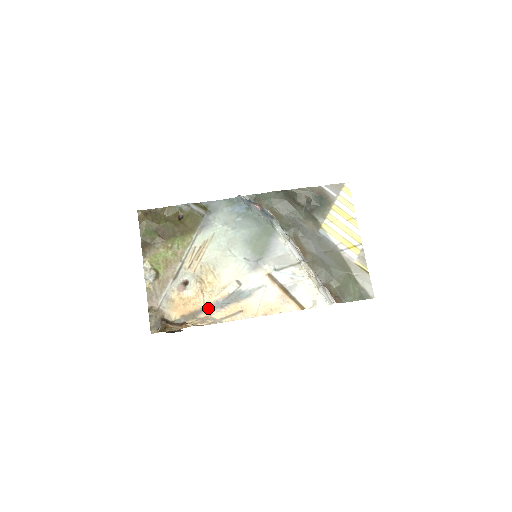
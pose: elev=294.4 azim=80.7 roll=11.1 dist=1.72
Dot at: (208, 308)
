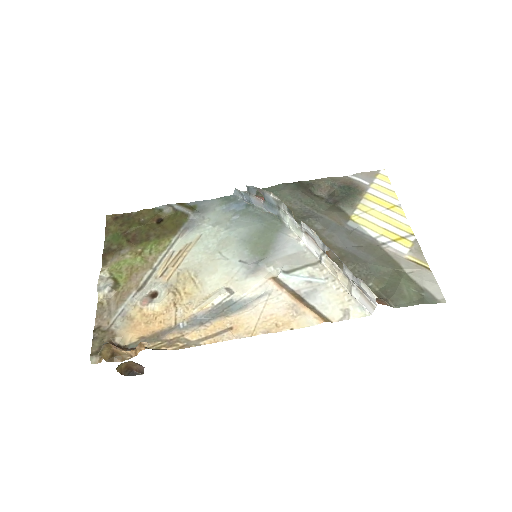
Dot at: (180, 326)
